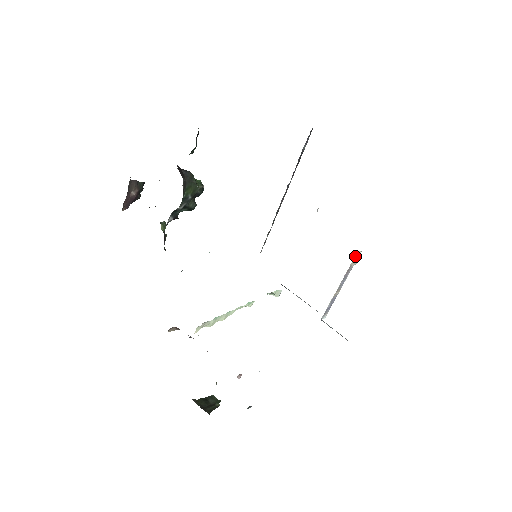
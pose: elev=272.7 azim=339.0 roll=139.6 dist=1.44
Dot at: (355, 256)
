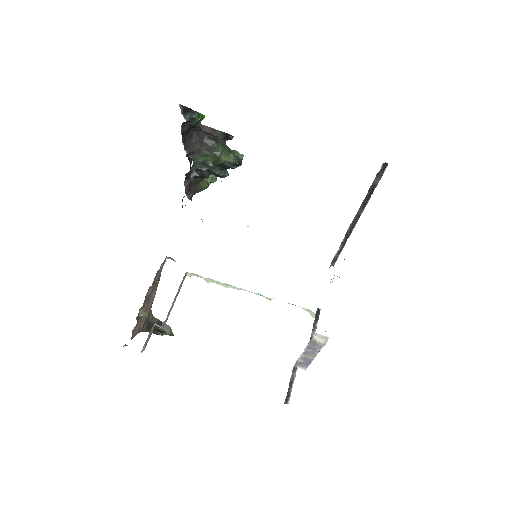
Dot at: (317, 335)
